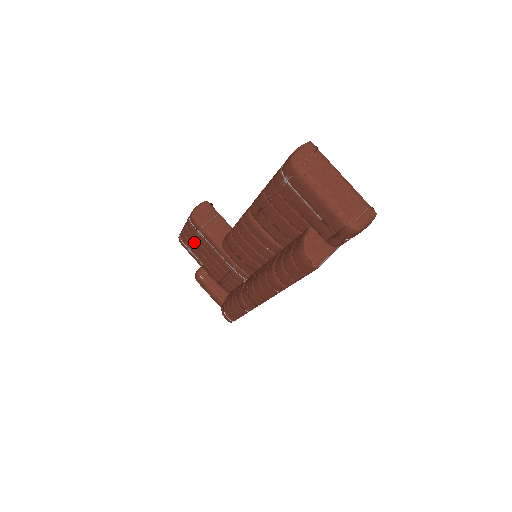
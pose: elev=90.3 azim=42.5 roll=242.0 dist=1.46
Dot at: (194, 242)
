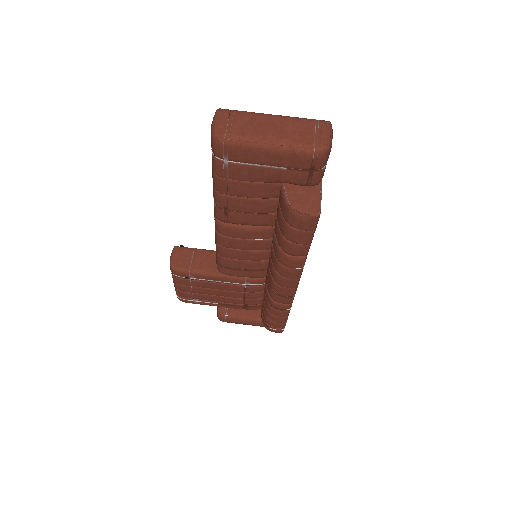
Dot at: (194, 291)
